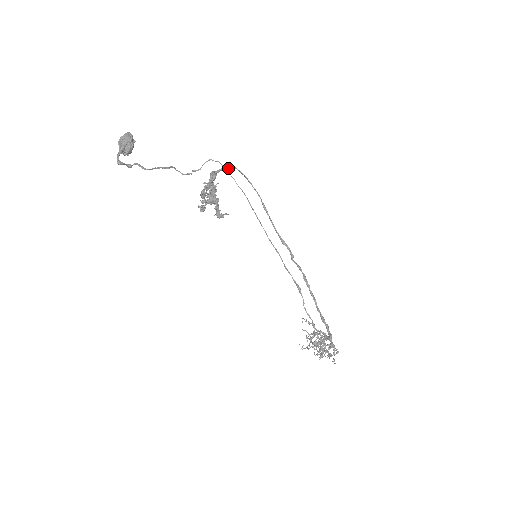
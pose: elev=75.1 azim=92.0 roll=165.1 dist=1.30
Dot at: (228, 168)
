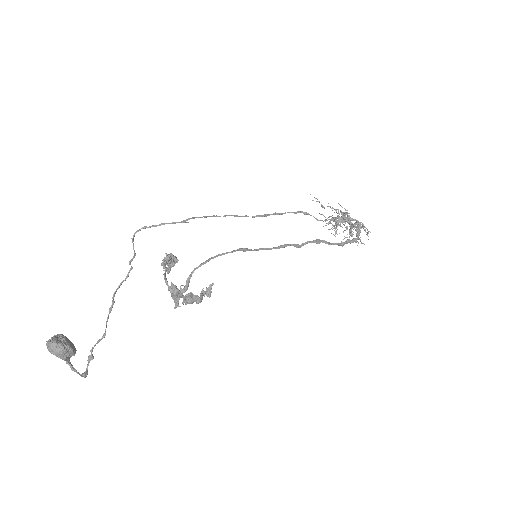
Dot at: (187, 285)
